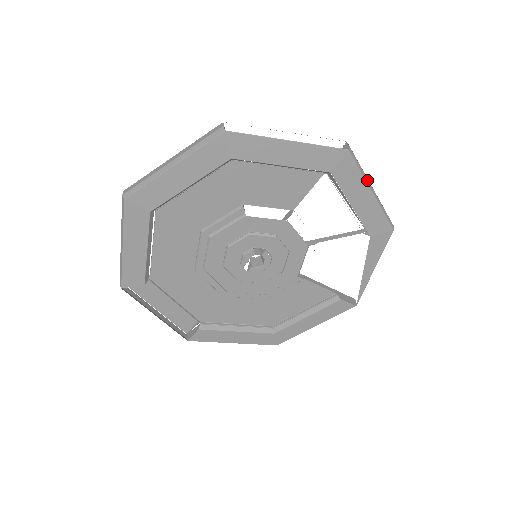
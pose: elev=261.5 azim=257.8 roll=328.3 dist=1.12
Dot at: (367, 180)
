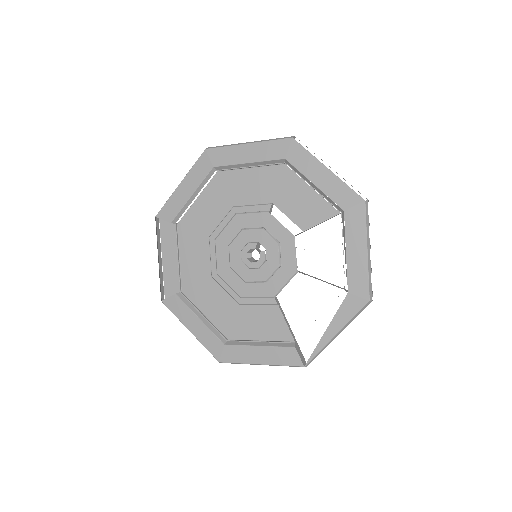
Dot at: (368, 238)
